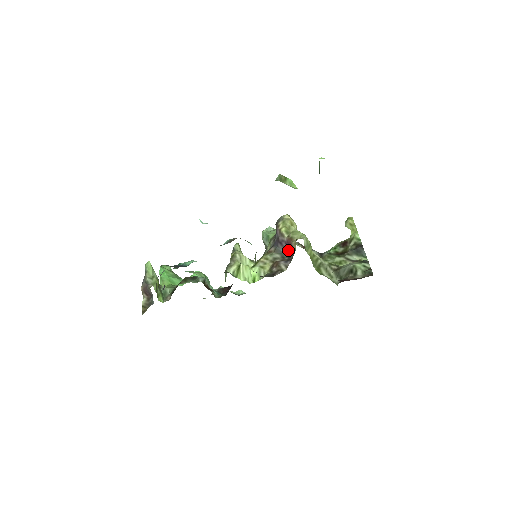
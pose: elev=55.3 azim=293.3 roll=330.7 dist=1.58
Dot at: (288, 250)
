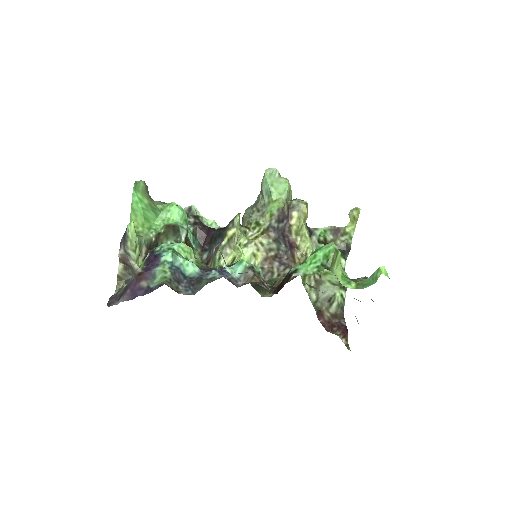
Dot at: (287, 245)
